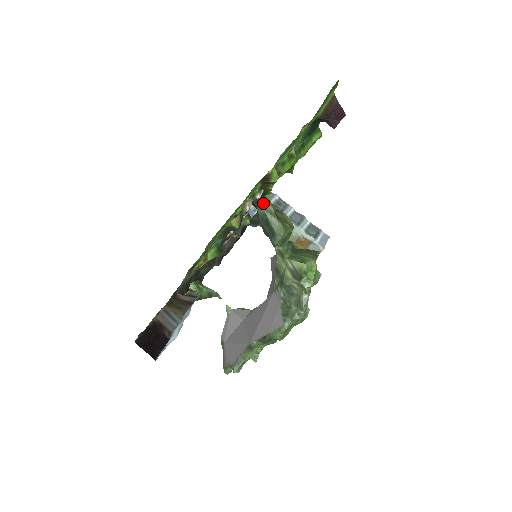
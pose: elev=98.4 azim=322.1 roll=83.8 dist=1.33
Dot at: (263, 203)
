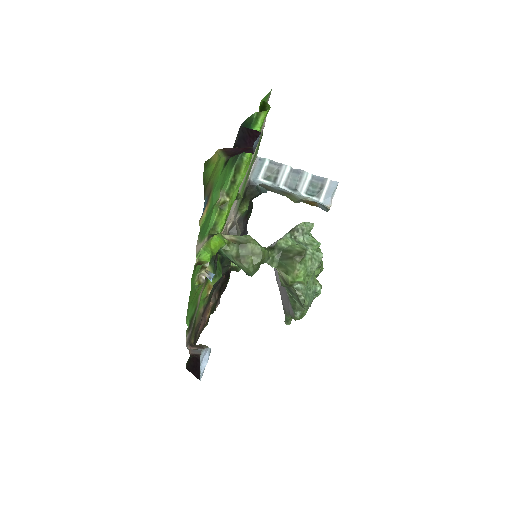
Dot at: (221, 252)
